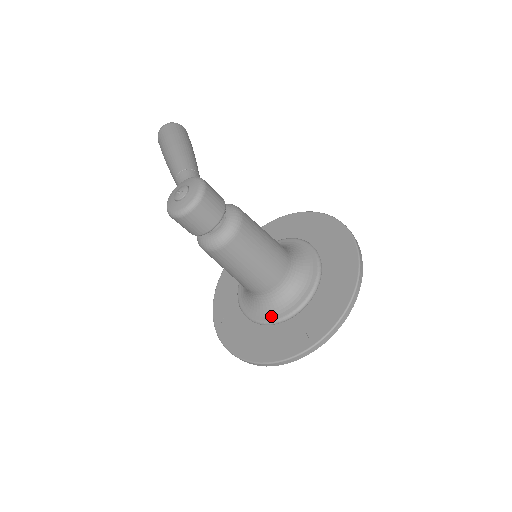
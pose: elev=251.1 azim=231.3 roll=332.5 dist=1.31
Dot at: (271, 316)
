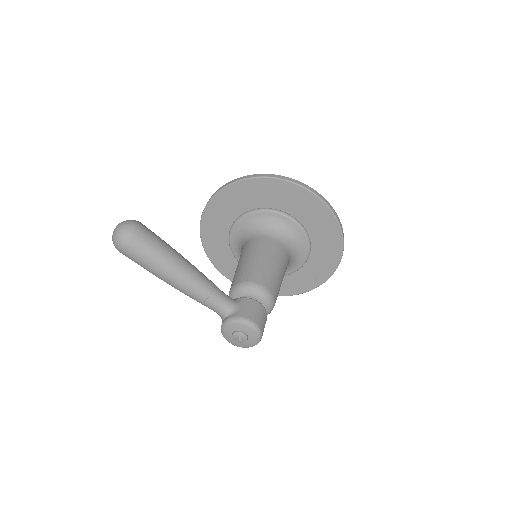
Dot at: occluded
